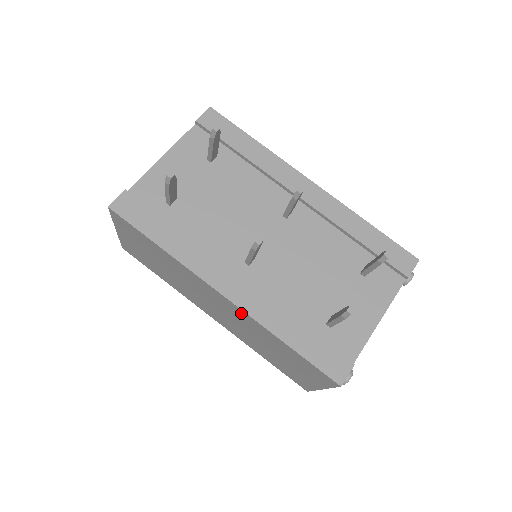
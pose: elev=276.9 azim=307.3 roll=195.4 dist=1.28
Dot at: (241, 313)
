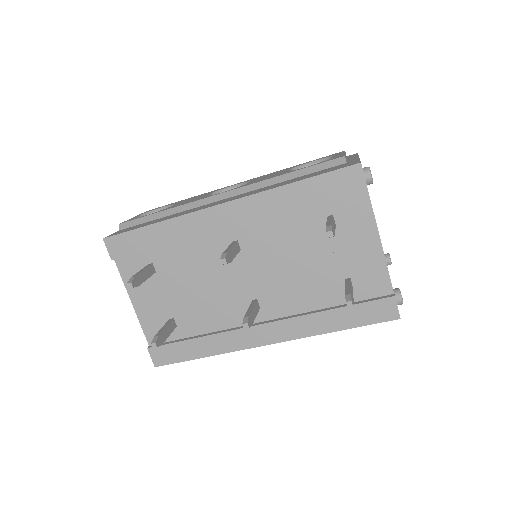
Dot at: occluded
